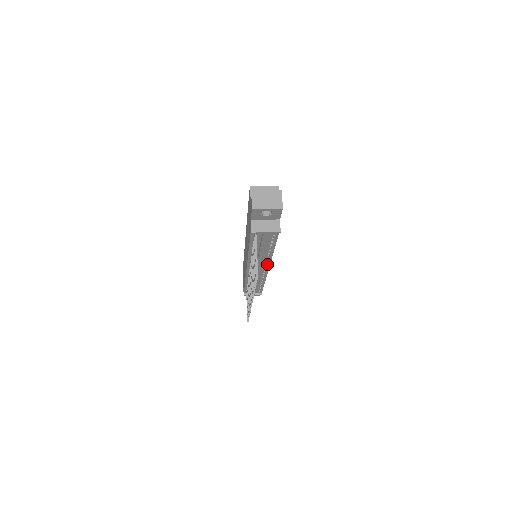
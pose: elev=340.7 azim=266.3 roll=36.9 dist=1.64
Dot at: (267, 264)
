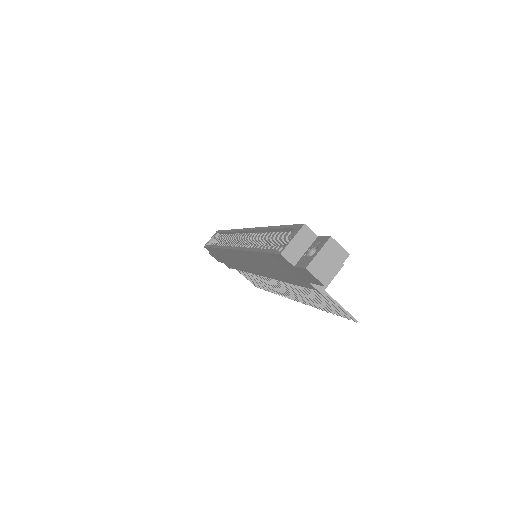
Dot at: occluded
